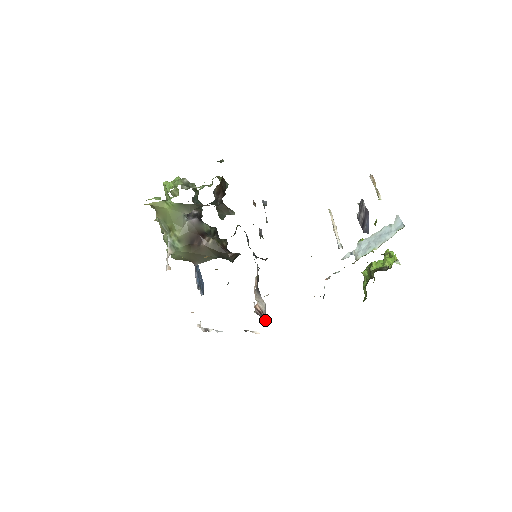
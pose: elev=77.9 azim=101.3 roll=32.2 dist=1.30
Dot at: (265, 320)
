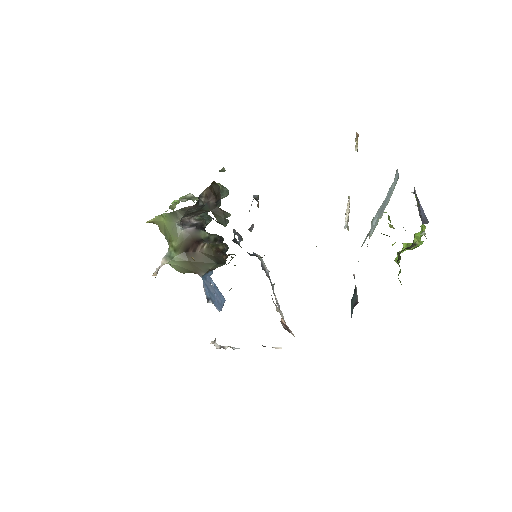
Dot at: occluded
